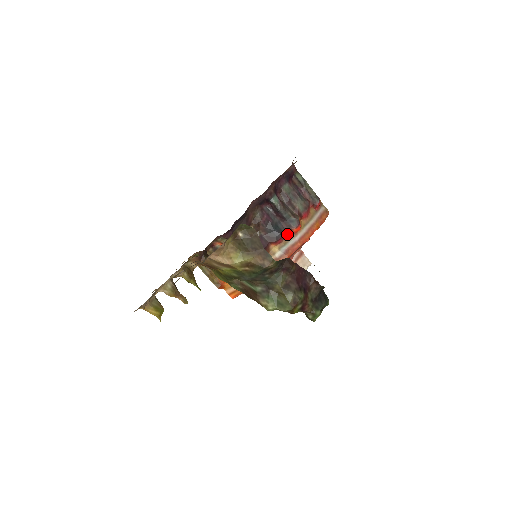
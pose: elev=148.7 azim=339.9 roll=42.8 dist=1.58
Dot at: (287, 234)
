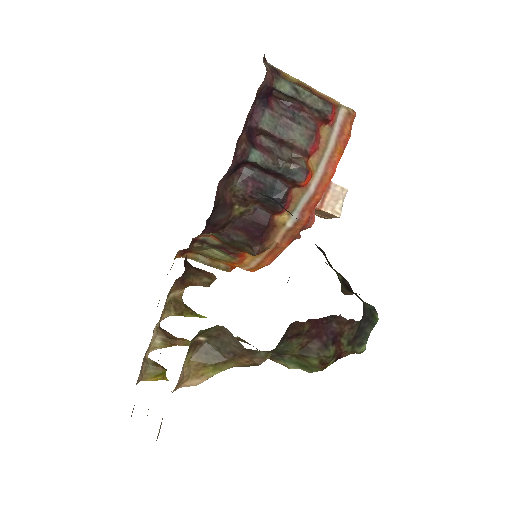
Dot at: (294, 192)
